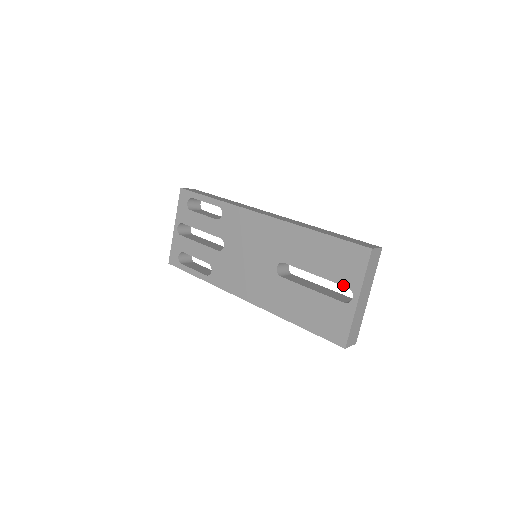
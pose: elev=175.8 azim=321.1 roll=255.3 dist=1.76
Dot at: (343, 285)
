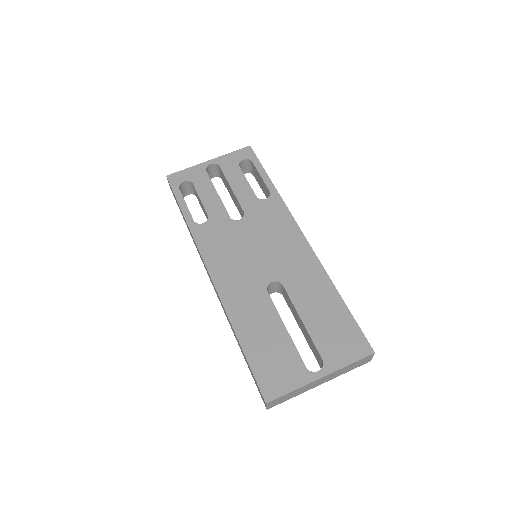
Dot at: (320, 353)
